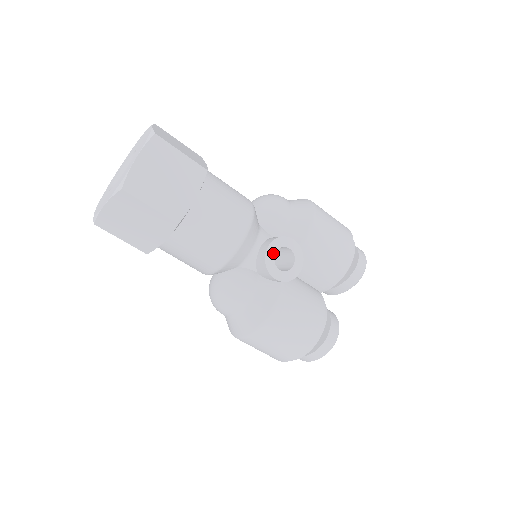
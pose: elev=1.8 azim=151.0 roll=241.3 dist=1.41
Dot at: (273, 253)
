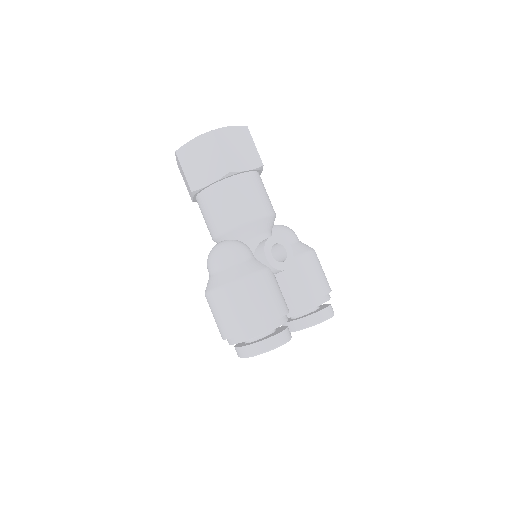
Dot at: (274, 242)
